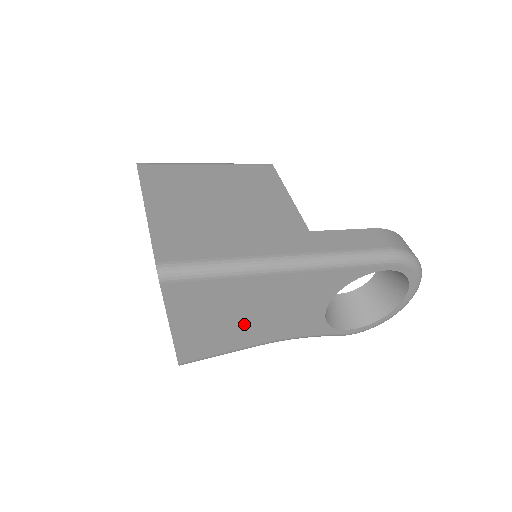
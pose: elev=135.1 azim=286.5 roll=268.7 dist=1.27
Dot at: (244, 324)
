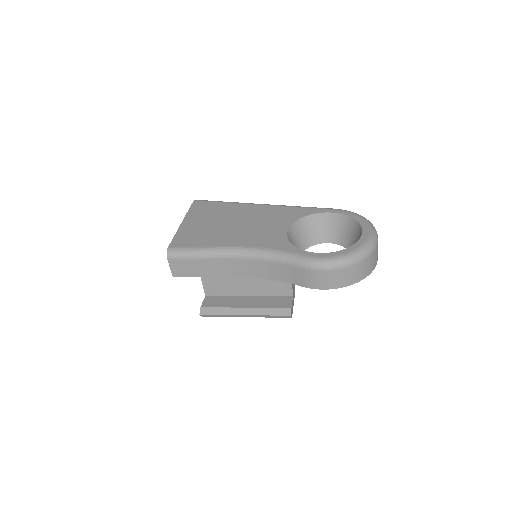
Dot at: (225, 229)
